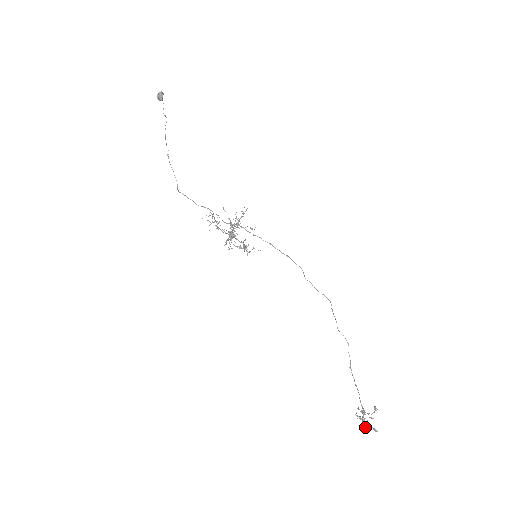
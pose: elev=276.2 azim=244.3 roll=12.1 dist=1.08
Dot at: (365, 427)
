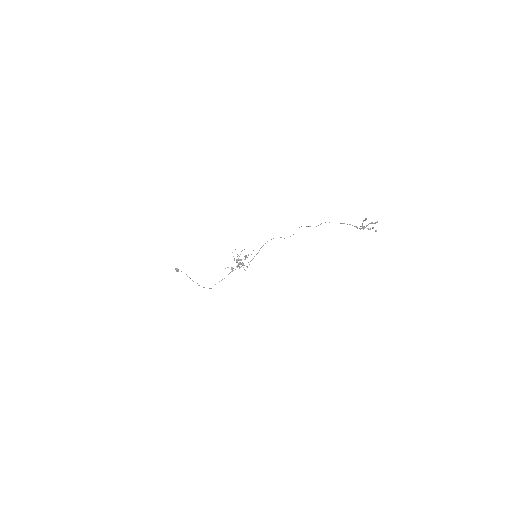
Dot at: (375, 230)
